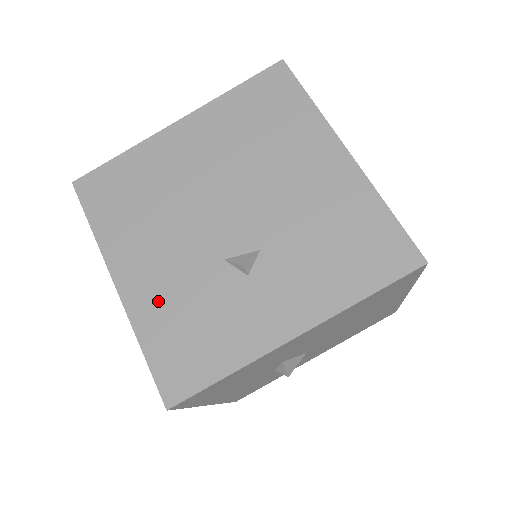
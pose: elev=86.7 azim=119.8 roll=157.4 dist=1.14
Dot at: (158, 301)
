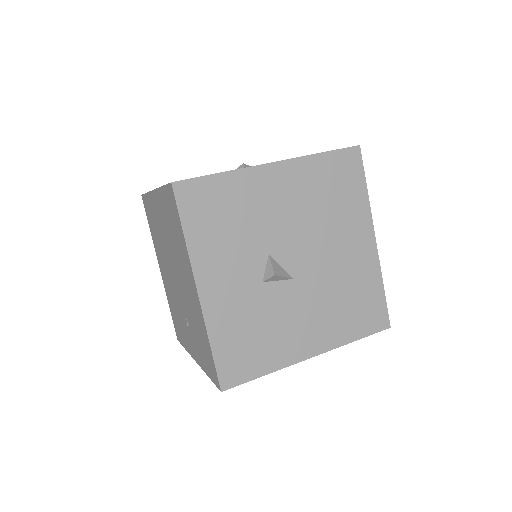
Dot at: occluded
